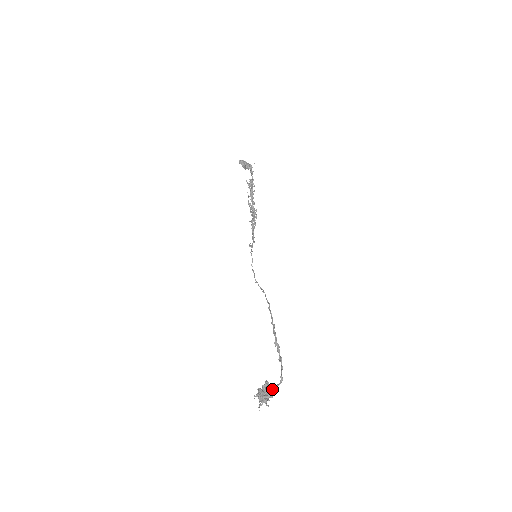
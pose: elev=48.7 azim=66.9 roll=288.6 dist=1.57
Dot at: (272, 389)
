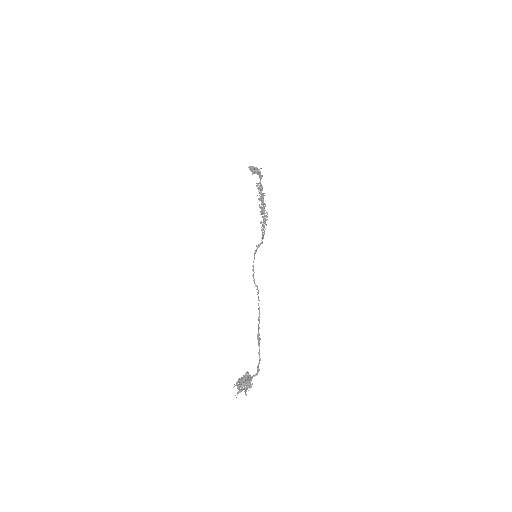
Dot at: (249, 379)
